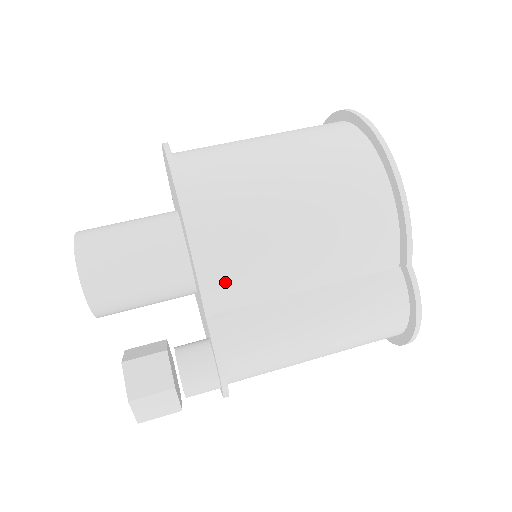
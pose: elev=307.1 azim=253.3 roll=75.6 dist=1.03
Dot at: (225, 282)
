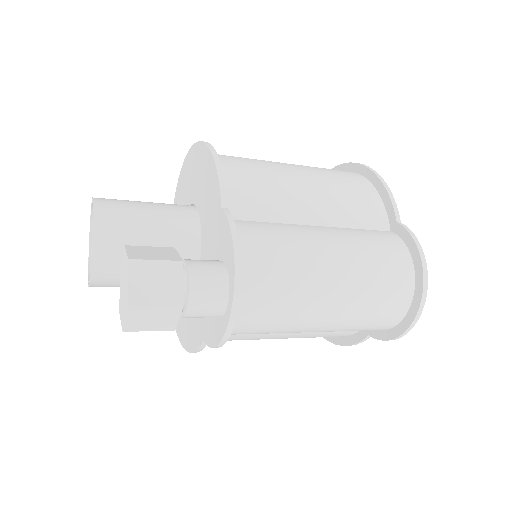
Dot at: (239, 193)
